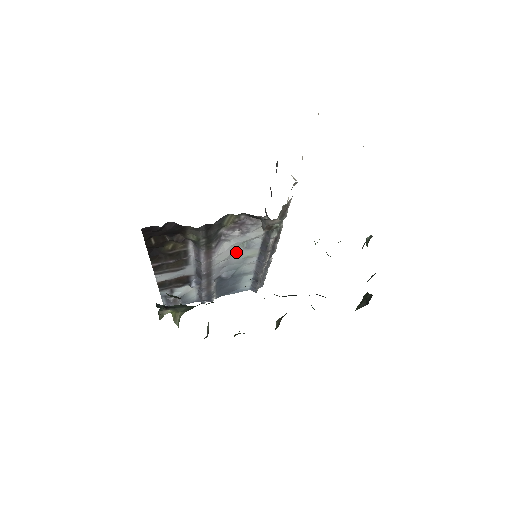
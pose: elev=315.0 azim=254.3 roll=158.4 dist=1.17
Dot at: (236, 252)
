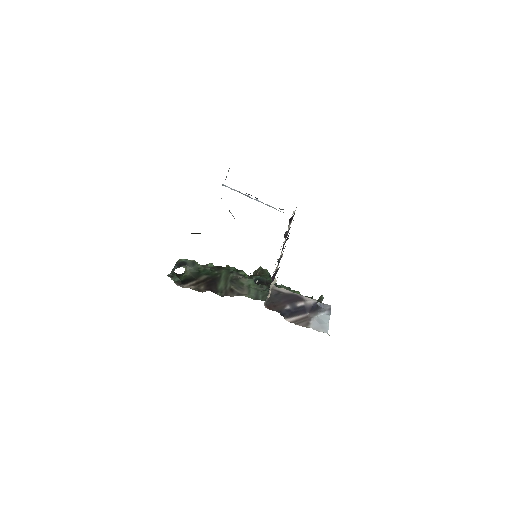
Dot at: occluded
